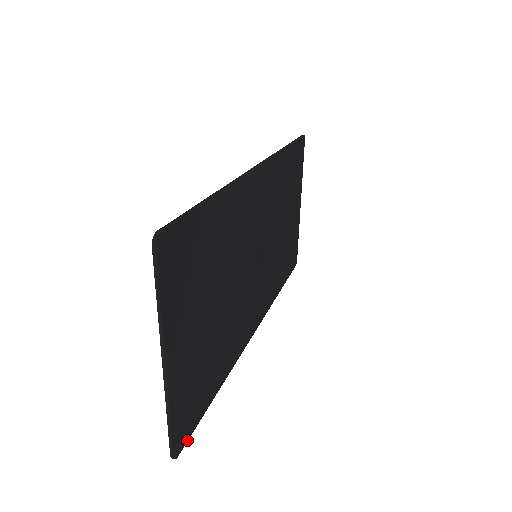
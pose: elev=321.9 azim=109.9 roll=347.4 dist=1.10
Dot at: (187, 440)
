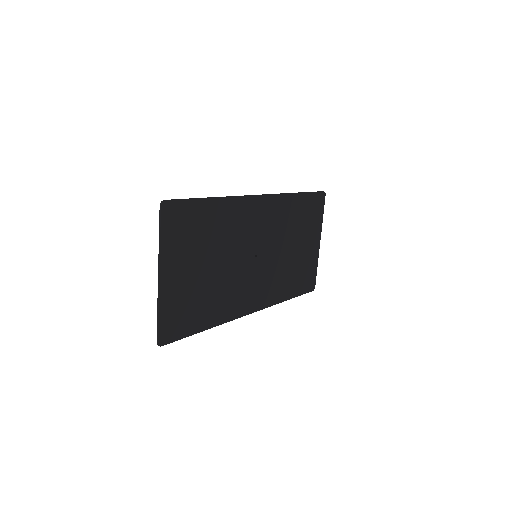
Dot at: (171, 342)
